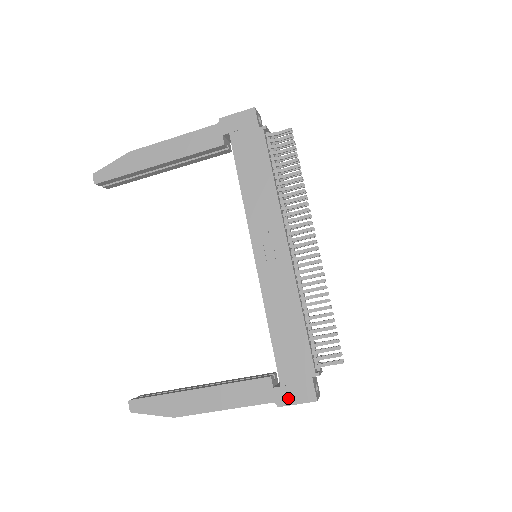
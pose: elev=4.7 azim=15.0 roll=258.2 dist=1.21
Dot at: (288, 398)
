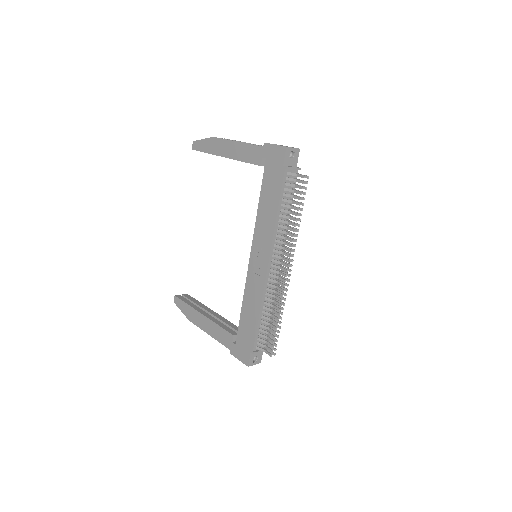
Dot at: (236, 353)
